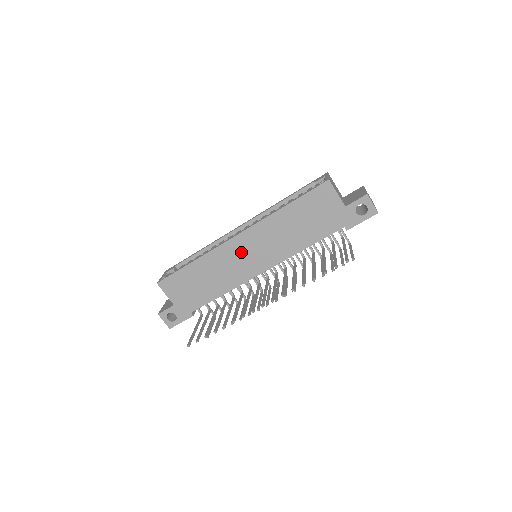
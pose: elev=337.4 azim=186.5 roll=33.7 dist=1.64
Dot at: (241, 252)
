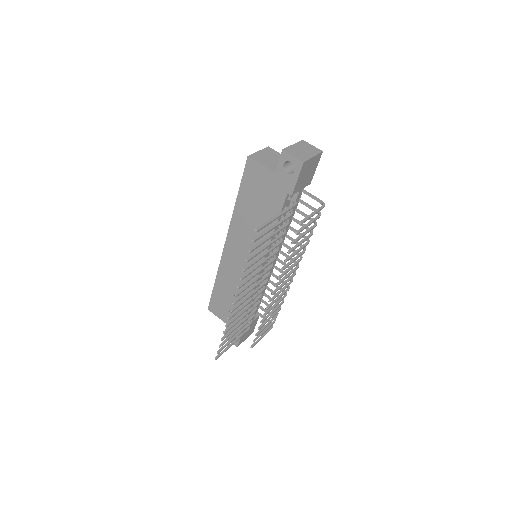
Dot at: (236, 258)
